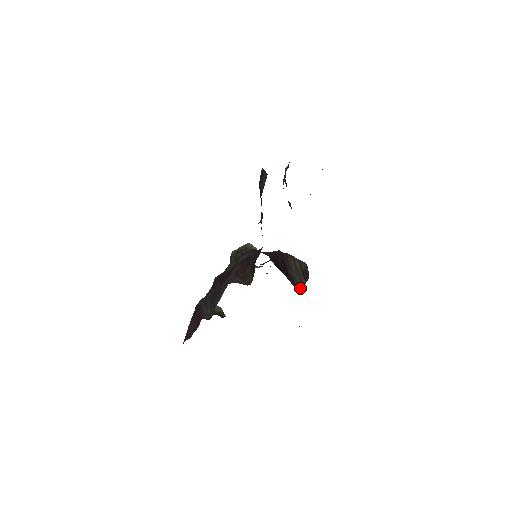
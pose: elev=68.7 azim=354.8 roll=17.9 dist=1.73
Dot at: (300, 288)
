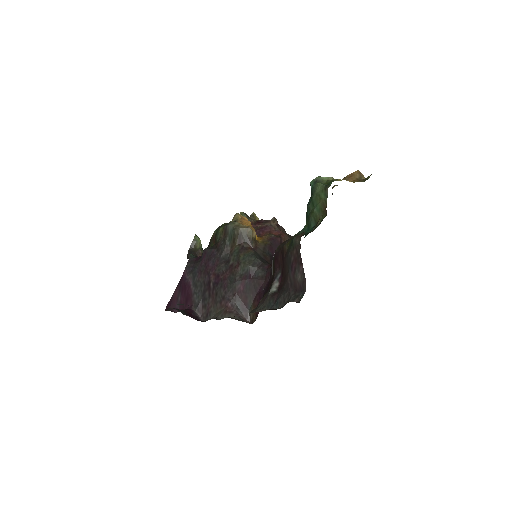
Dot at: occluded
